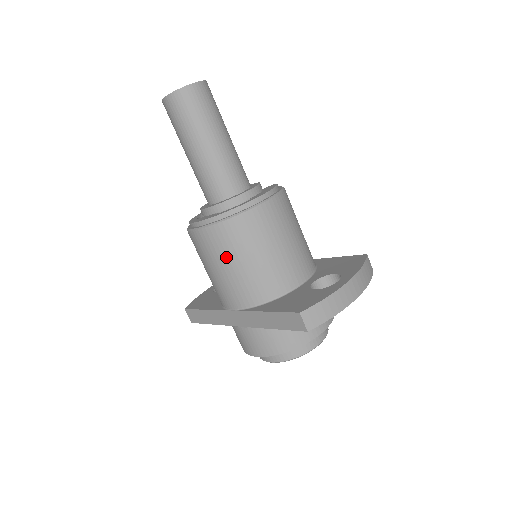
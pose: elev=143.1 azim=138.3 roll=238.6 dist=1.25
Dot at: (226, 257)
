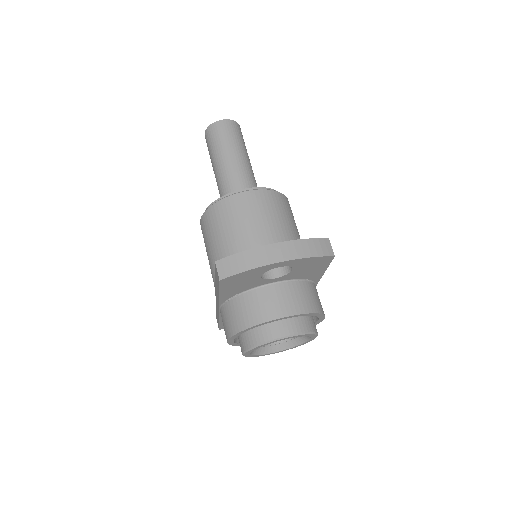
Dot at: (209, 239)
